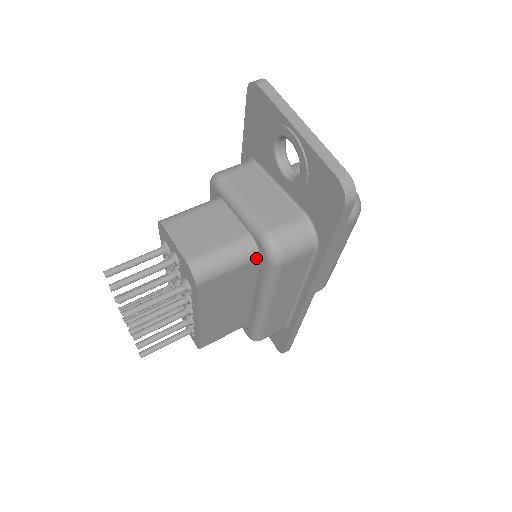
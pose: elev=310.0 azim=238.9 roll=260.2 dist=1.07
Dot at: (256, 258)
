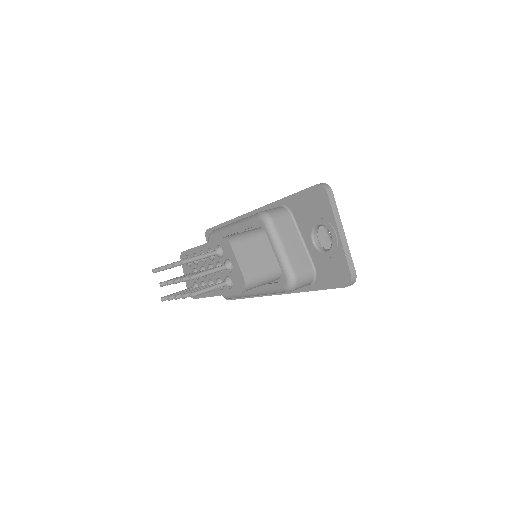
Dot at: occluded
